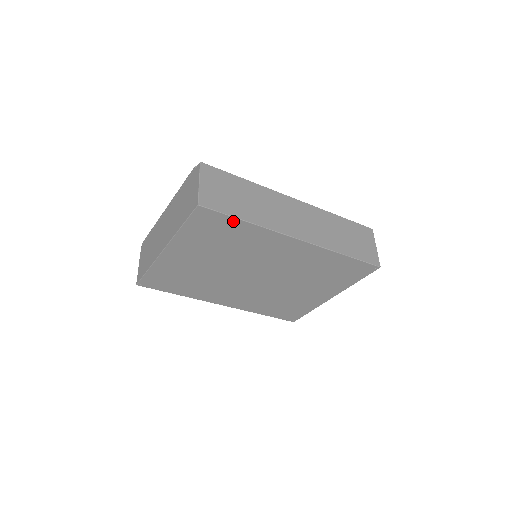
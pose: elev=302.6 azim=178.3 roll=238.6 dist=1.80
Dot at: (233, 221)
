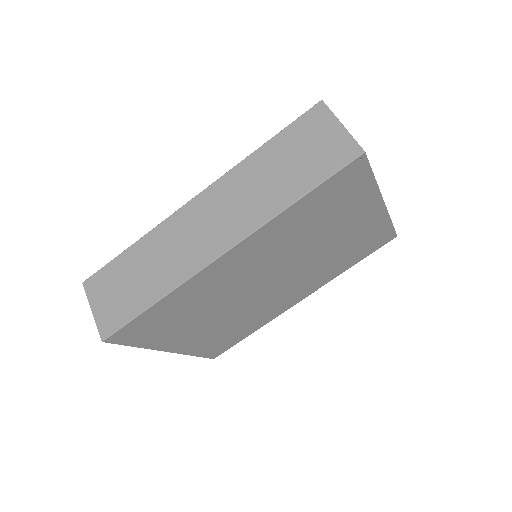
Dot at: (147, 314)
